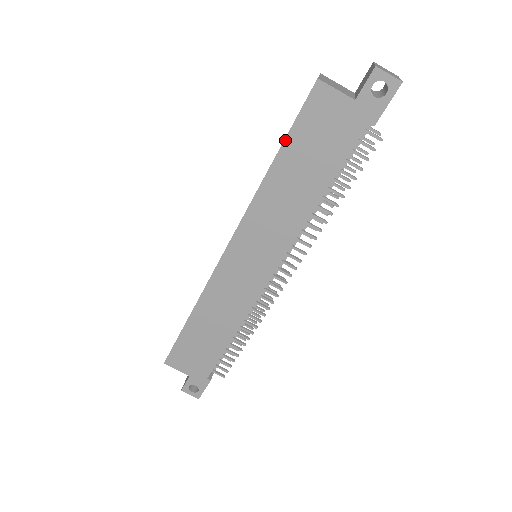
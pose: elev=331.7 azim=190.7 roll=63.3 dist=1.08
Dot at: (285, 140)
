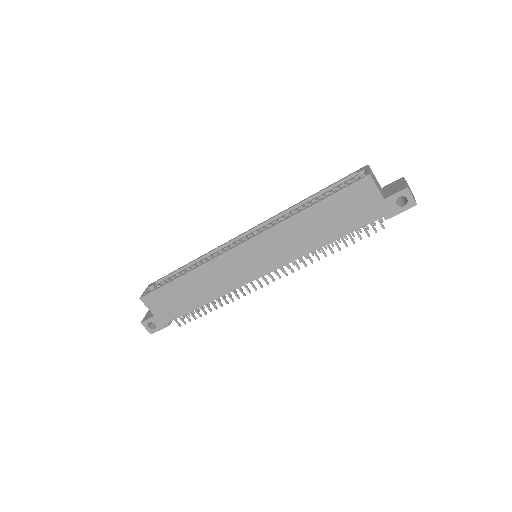
Dot at: (326, 198)
